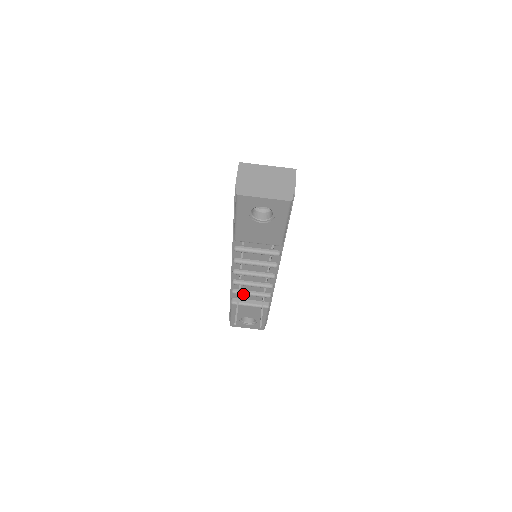
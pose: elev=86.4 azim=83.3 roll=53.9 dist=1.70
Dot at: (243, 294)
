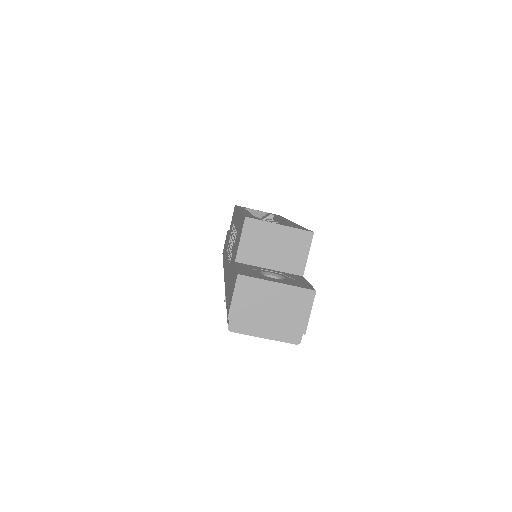
Dot at: occluded
